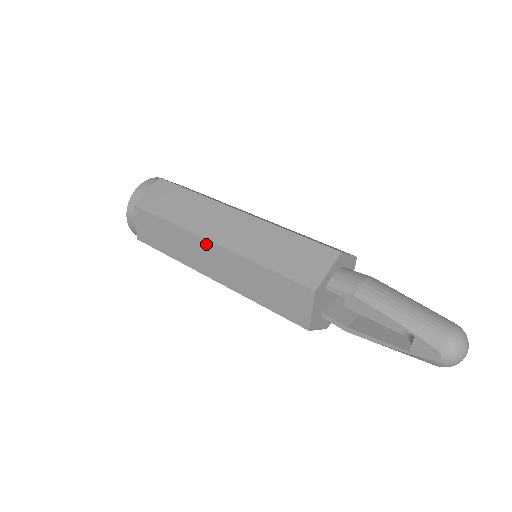
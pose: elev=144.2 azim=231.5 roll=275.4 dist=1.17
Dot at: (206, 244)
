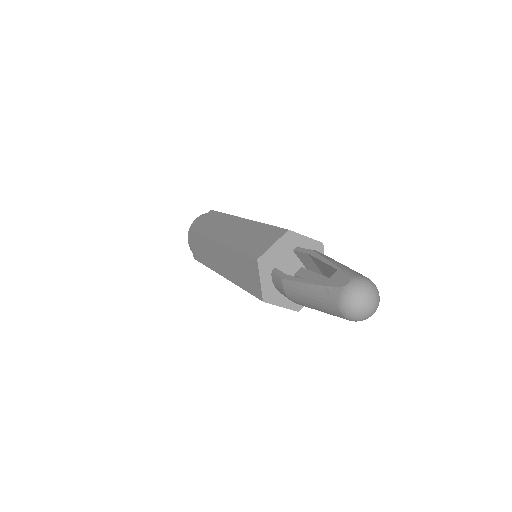
Dot at: (237, 220)
